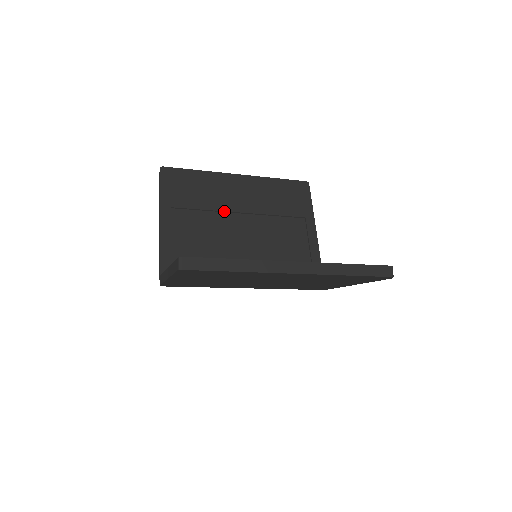
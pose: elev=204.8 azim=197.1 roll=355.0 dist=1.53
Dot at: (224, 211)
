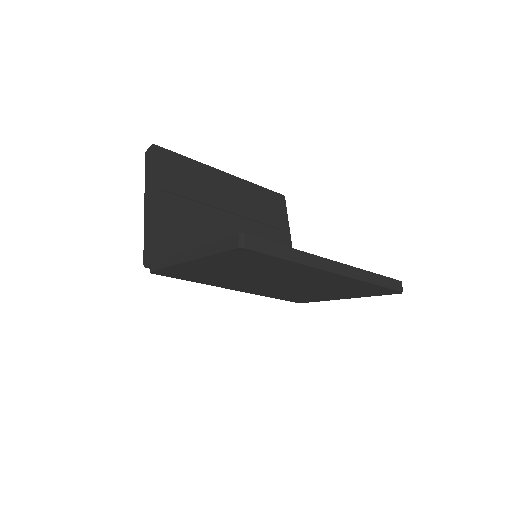
Dot at: (213, 206)
